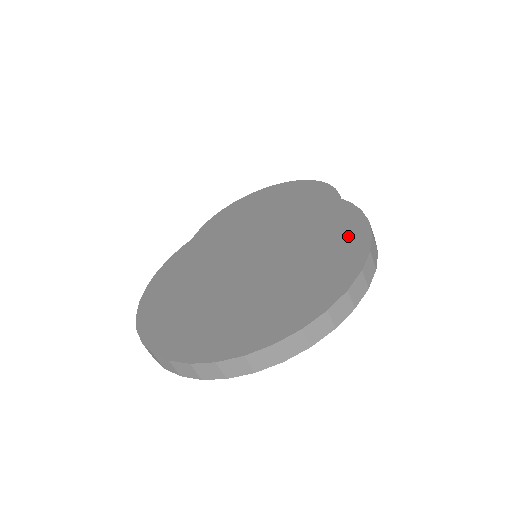
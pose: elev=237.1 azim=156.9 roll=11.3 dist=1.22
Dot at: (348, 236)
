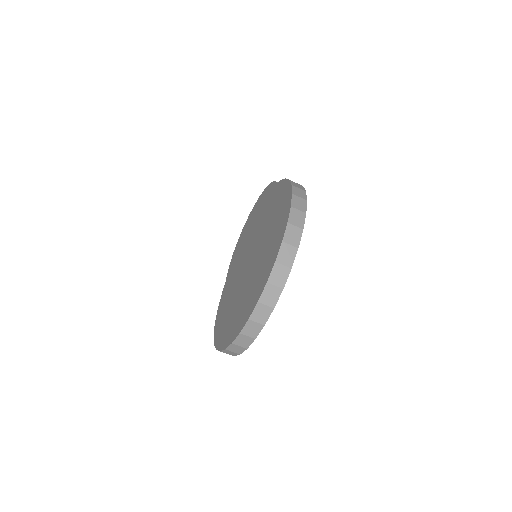
Dot at: (283, 198)
